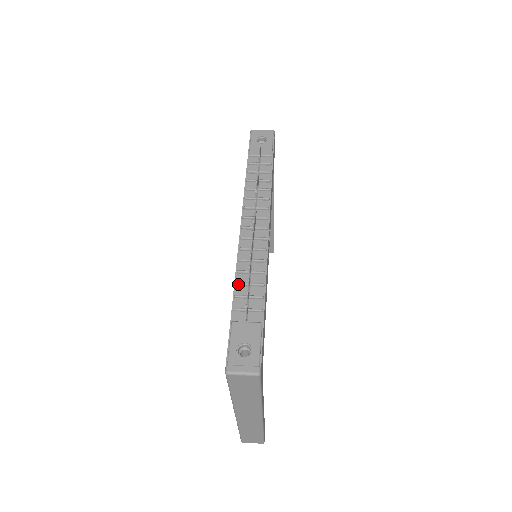
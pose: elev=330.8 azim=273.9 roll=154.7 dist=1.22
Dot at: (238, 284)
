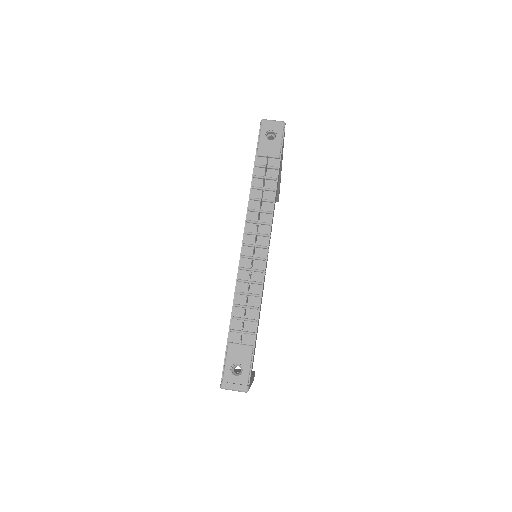
Dot at: (236, 306)
